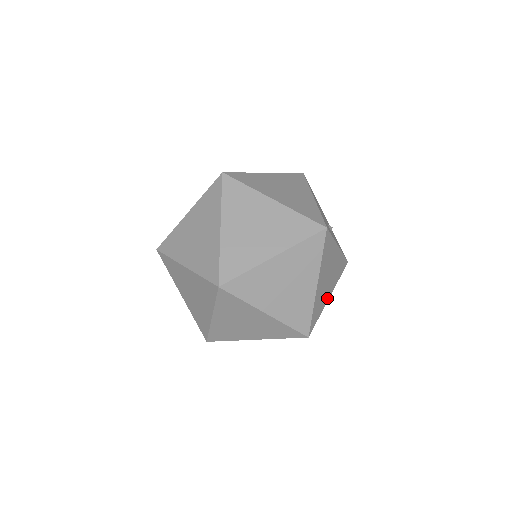
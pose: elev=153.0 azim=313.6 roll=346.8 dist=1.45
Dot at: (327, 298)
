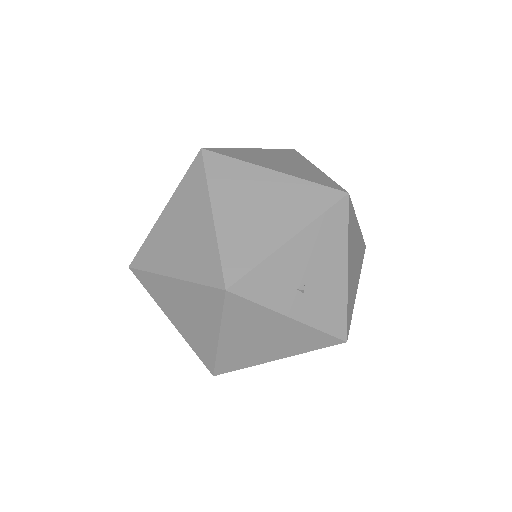
Dot at: (268, 358)
